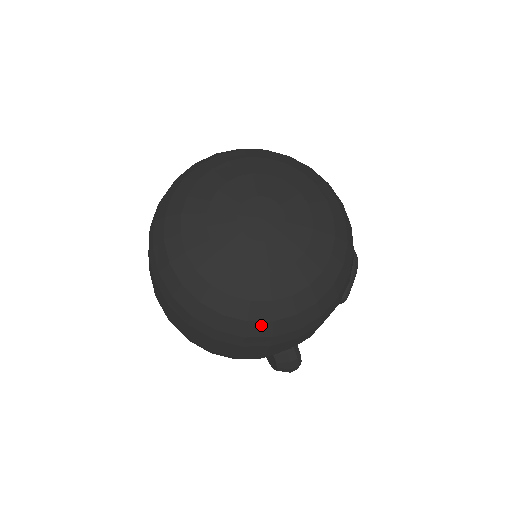
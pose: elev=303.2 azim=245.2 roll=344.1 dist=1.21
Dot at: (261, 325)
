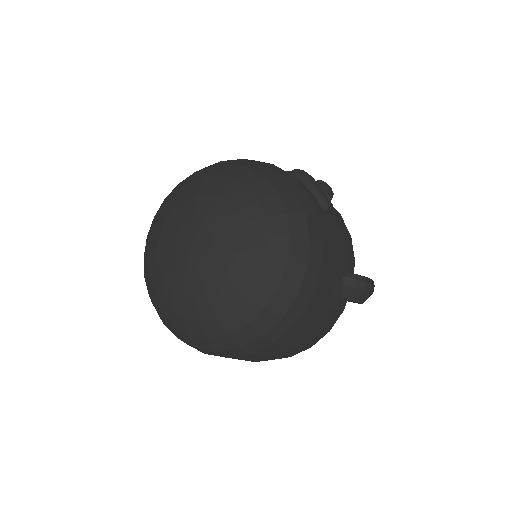
Dot at: (276, 299)
